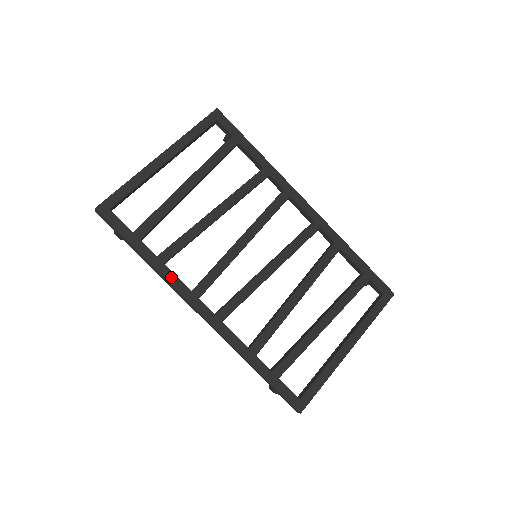
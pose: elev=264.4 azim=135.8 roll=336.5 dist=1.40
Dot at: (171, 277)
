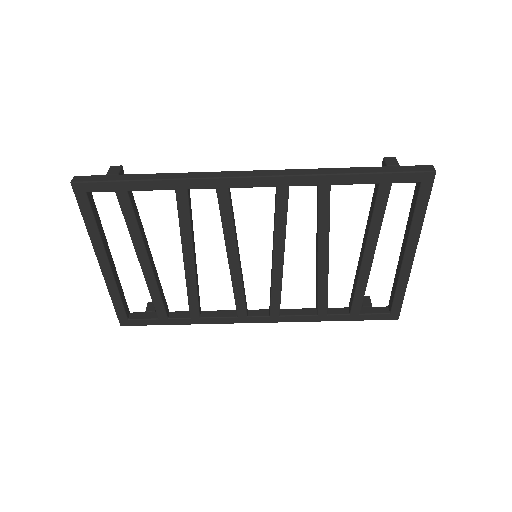
Dot at: (214, 321)
